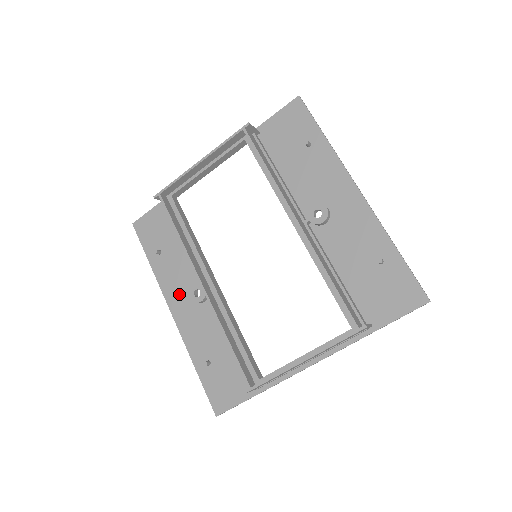
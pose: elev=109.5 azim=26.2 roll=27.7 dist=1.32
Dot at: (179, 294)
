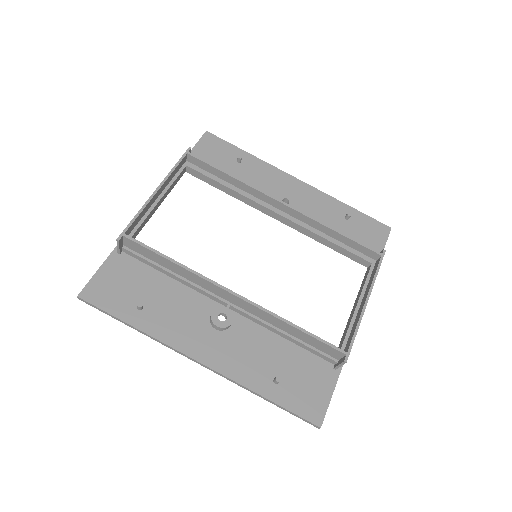
Dot at: (195, 336)
